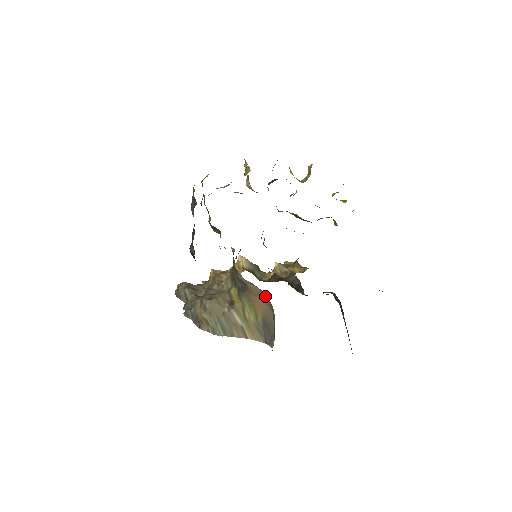
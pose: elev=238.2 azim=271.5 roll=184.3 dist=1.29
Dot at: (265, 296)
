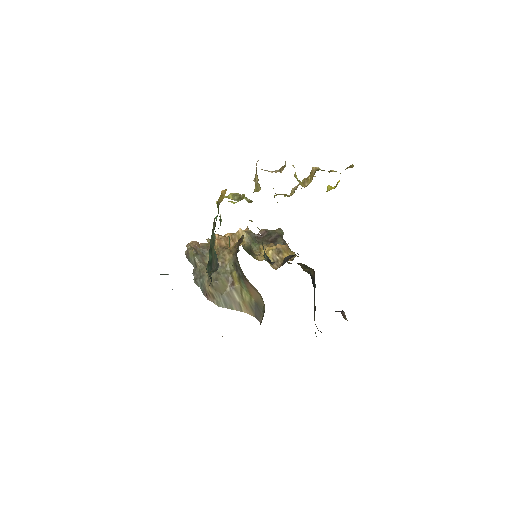
Dot at: (260, 294)
